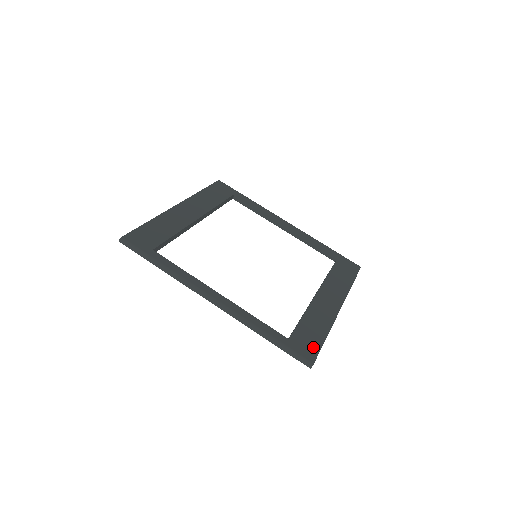
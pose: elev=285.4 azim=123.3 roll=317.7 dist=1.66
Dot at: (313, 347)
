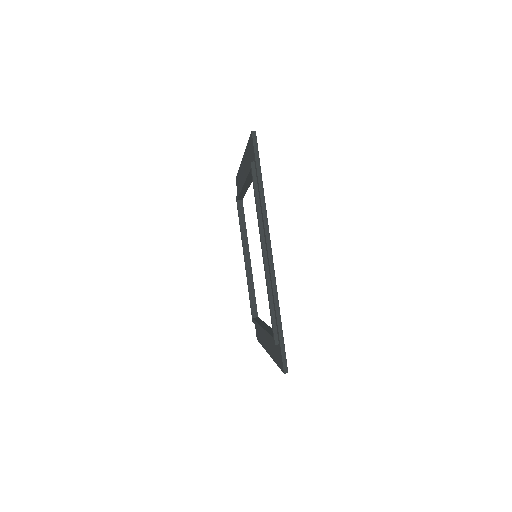
Dot at: occluded
